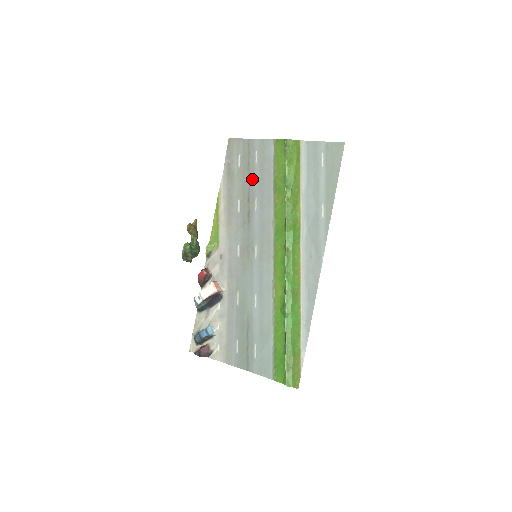
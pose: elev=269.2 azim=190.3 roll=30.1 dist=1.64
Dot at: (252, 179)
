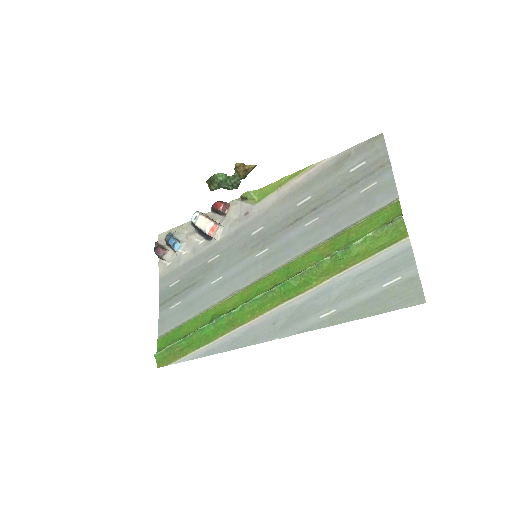
Dot at: (340, 198)
